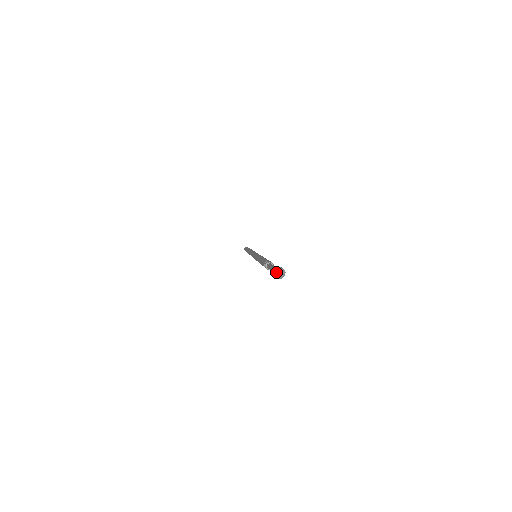
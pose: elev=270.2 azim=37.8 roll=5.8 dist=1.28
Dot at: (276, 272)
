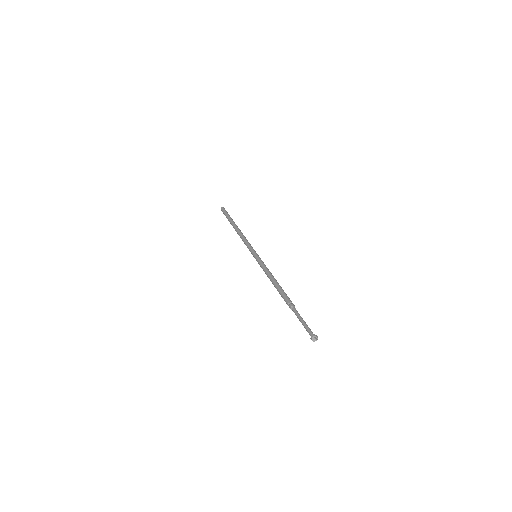
Dot at: (313, 339)
